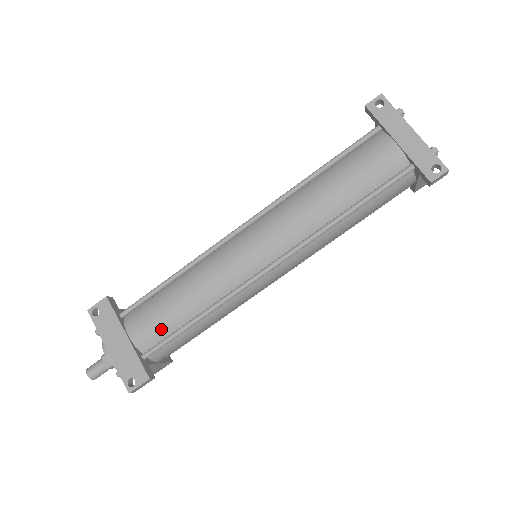
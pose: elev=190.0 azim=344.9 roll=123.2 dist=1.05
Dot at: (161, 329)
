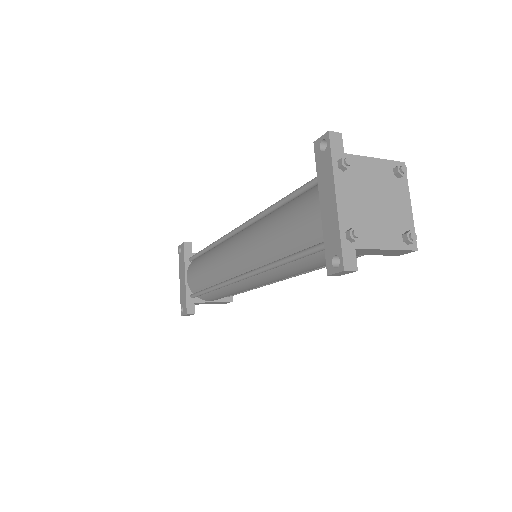
Dot at: (197, 284)
